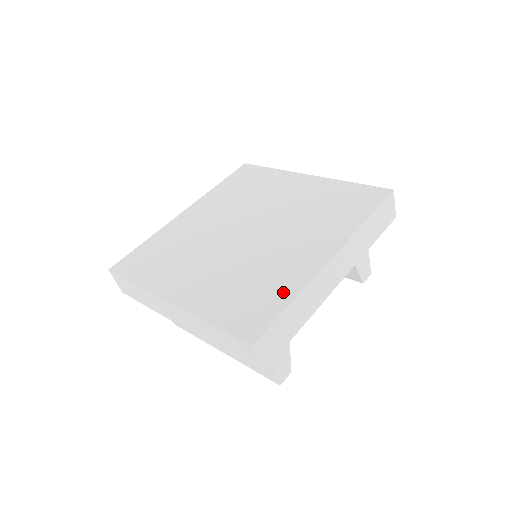
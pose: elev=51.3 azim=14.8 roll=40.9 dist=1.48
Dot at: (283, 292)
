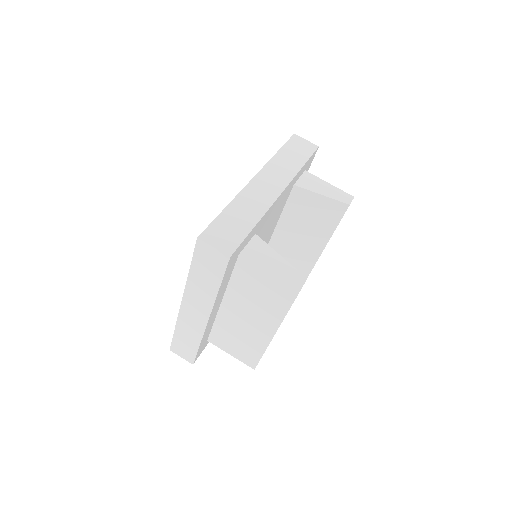
Dot at: occluded
